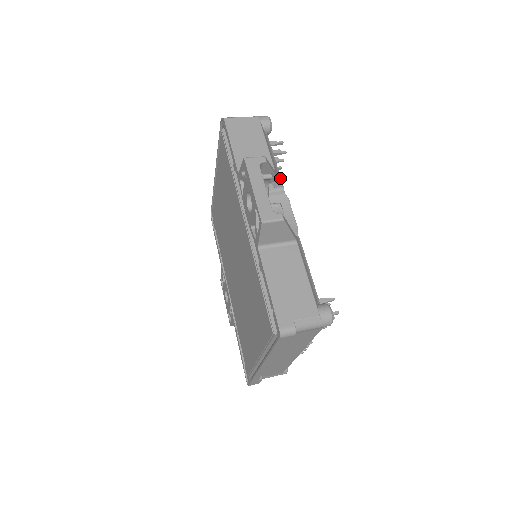
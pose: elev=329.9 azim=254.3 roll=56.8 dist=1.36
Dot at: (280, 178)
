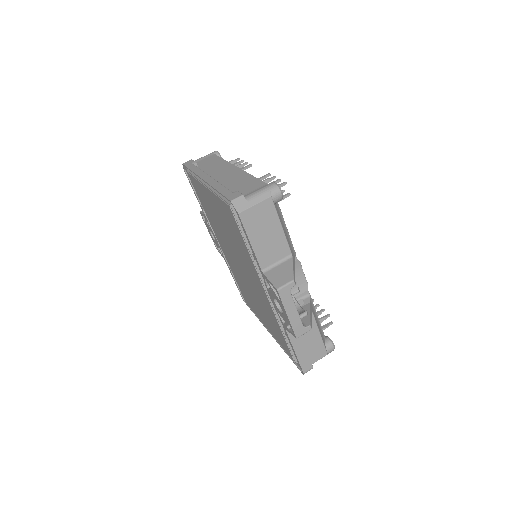
Dot at: (293, 248)
